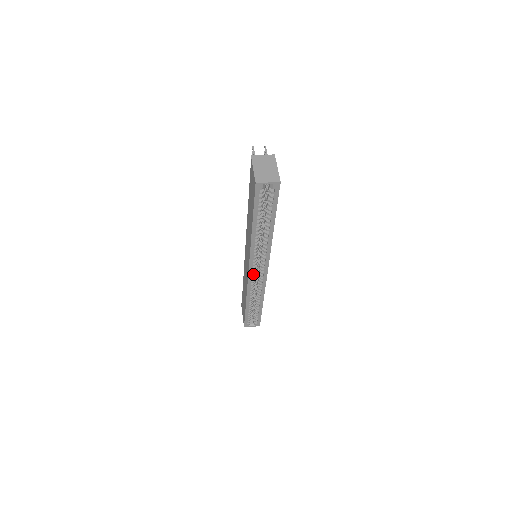
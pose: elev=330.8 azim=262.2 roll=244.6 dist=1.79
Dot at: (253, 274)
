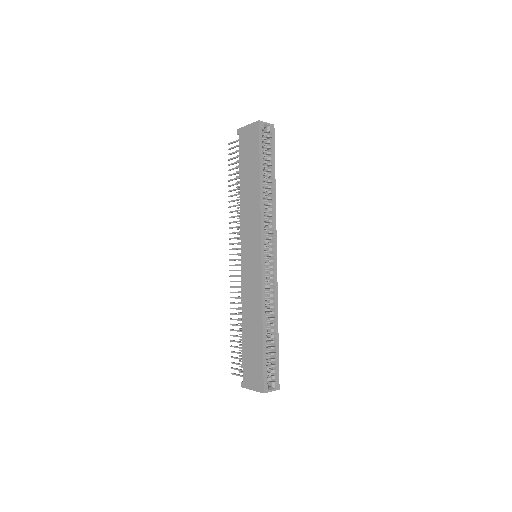
Dot at: (265, 261)
